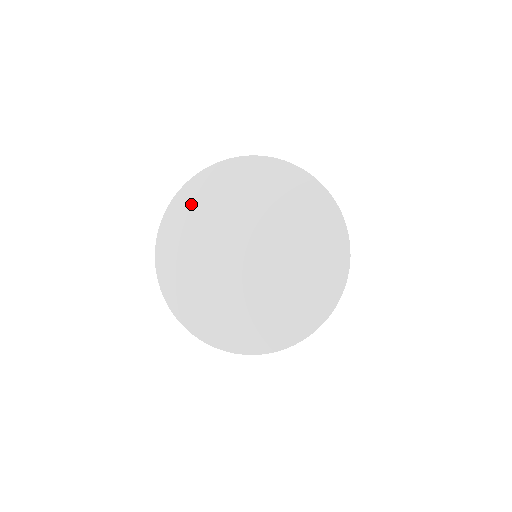
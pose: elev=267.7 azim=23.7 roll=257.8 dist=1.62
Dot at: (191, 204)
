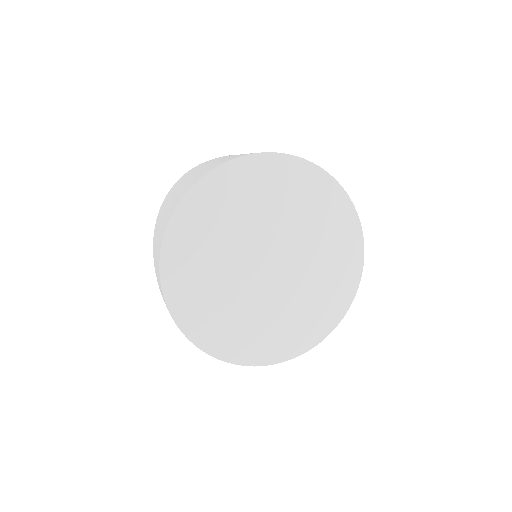
Dot at: (256, 177)
